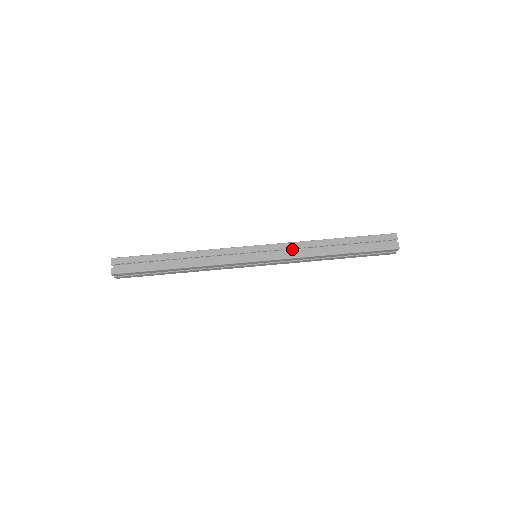
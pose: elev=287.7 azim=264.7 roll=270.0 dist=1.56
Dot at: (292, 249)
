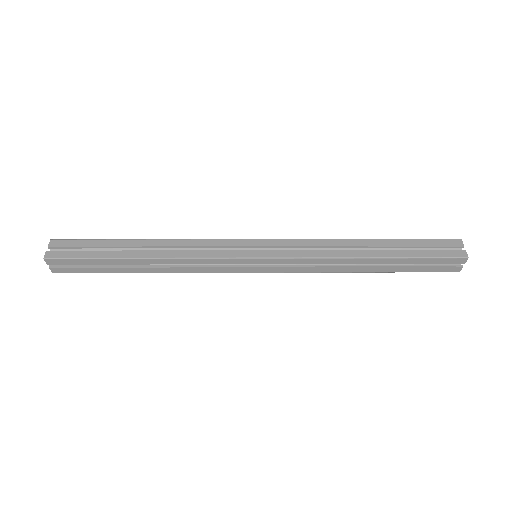
Dot at: (309, 249)
